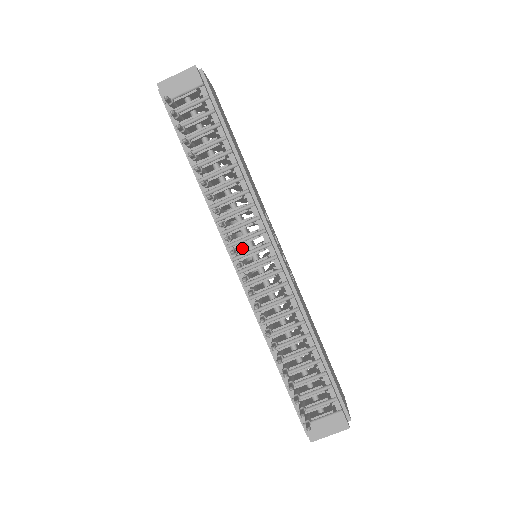
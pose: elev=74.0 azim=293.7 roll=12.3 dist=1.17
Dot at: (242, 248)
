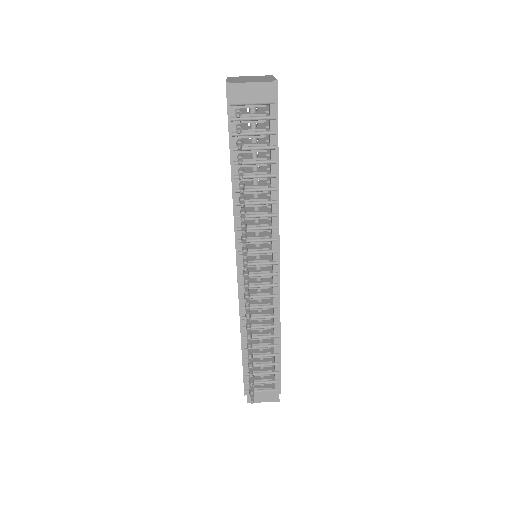
Dot at: occluded
